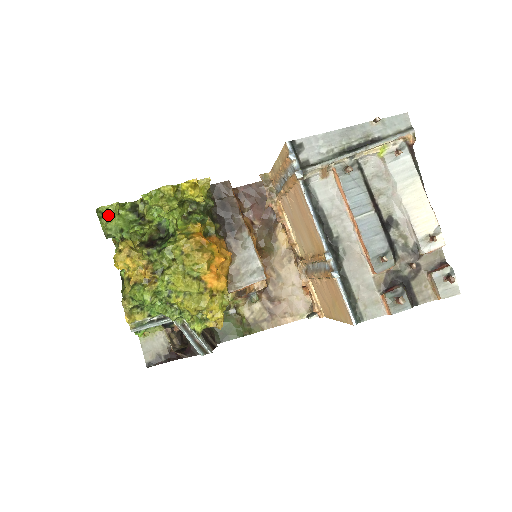
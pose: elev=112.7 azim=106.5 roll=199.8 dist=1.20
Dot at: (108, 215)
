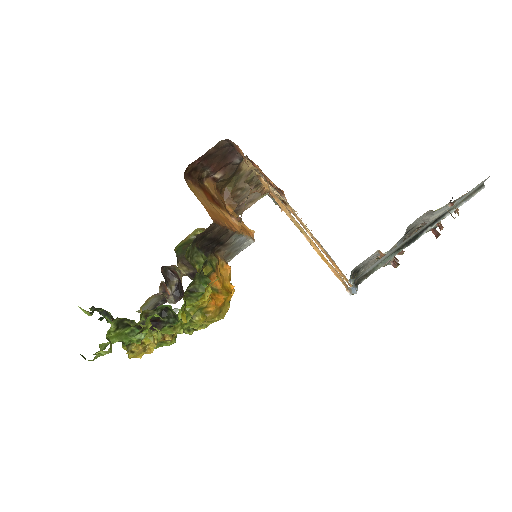
Dot at: (104, 354)
